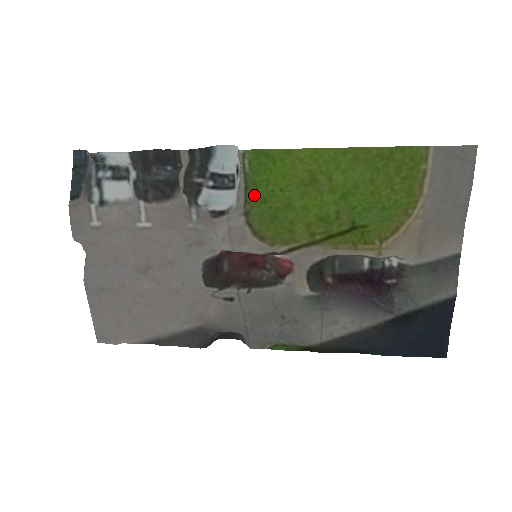
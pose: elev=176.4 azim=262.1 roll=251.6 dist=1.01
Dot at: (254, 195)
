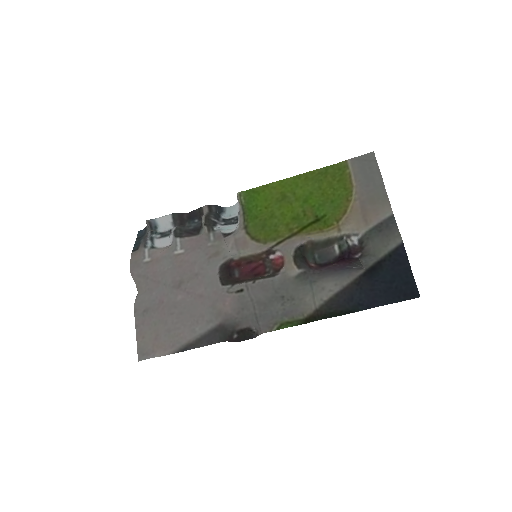
Dot at: (249, 216)
